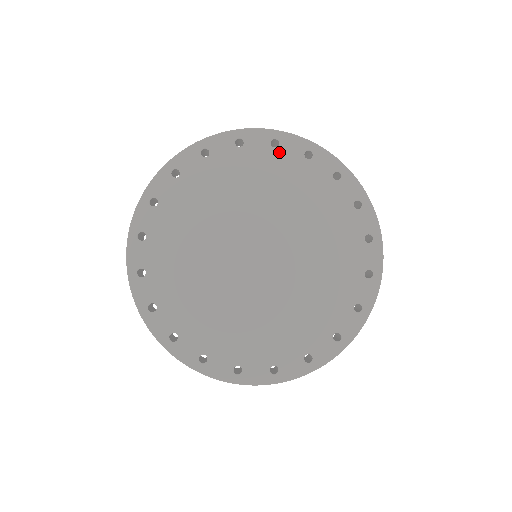
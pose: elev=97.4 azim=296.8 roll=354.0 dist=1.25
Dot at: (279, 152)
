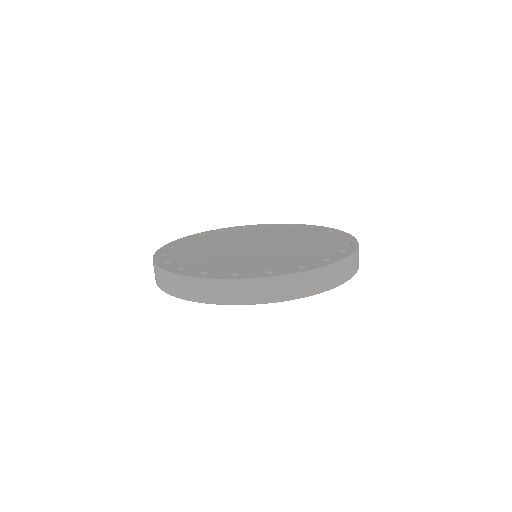
Dot at: (272, 227)
